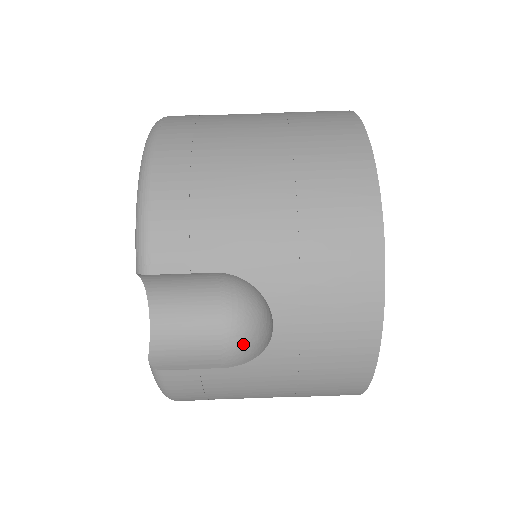
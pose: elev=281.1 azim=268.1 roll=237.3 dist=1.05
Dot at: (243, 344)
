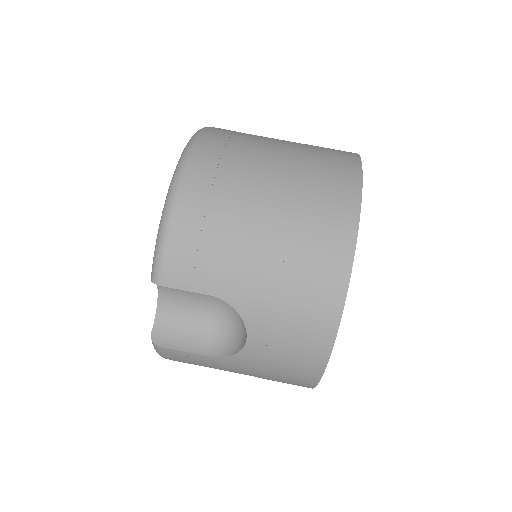
Dot at: (224, 340)
